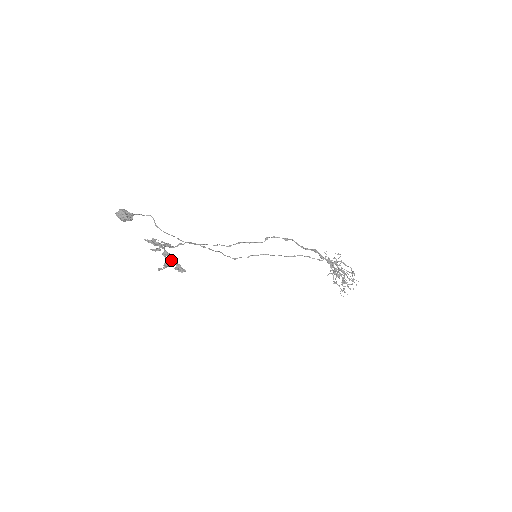
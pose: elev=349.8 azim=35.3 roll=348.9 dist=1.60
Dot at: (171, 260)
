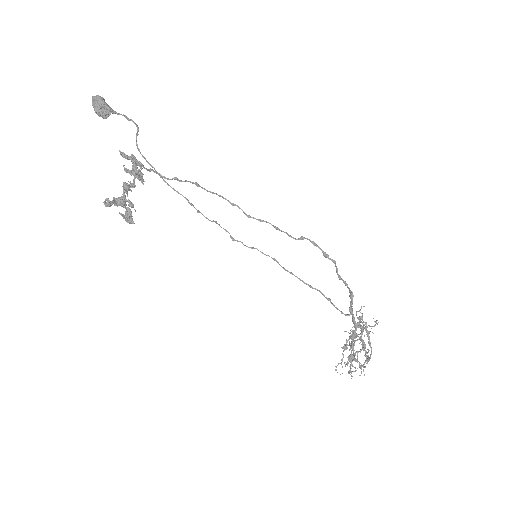
Dot at: (124, 199)
